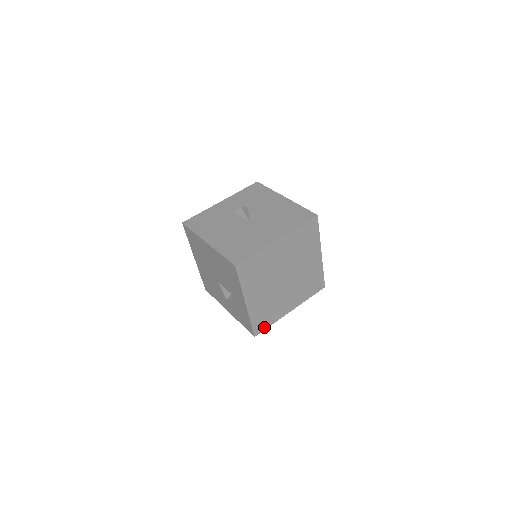
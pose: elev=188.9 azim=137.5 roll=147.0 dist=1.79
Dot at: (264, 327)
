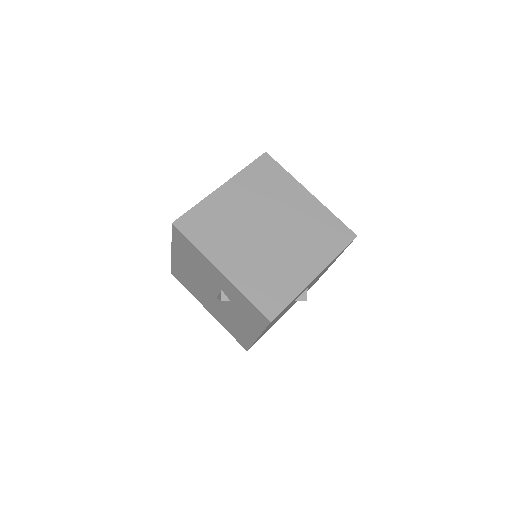
Dot at: (280, 305)
